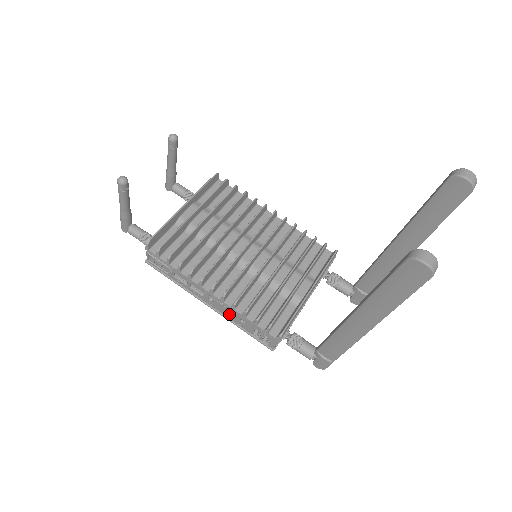
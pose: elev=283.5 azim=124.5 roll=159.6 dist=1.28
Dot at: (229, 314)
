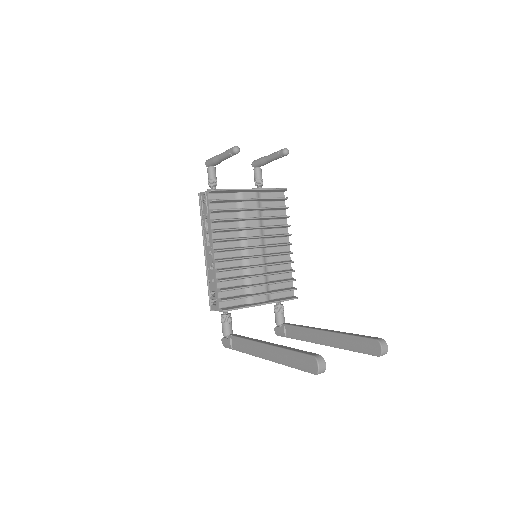
Dot at: (210, 269)
